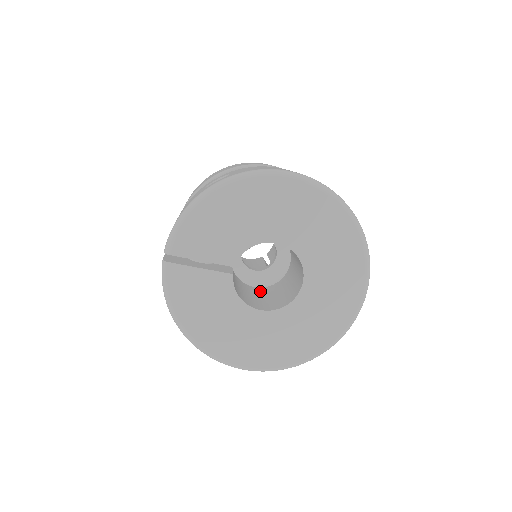
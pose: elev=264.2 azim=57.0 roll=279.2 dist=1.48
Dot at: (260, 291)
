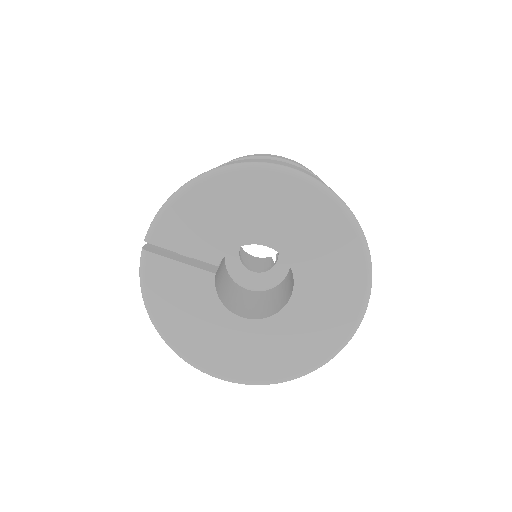
Dot at: (251, 295)
